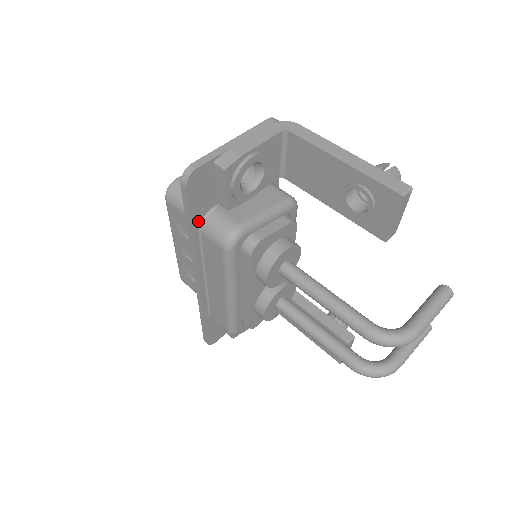
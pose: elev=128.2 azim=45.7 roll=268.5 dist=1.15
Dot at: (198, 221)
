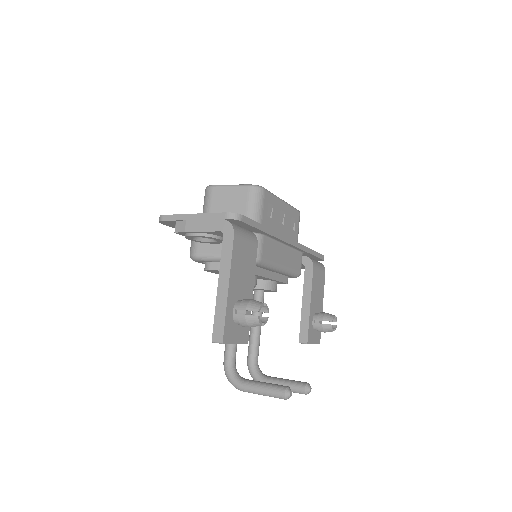
Dot at: occluded
